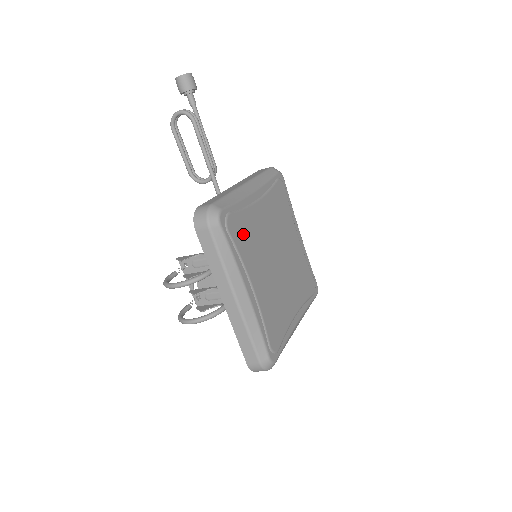
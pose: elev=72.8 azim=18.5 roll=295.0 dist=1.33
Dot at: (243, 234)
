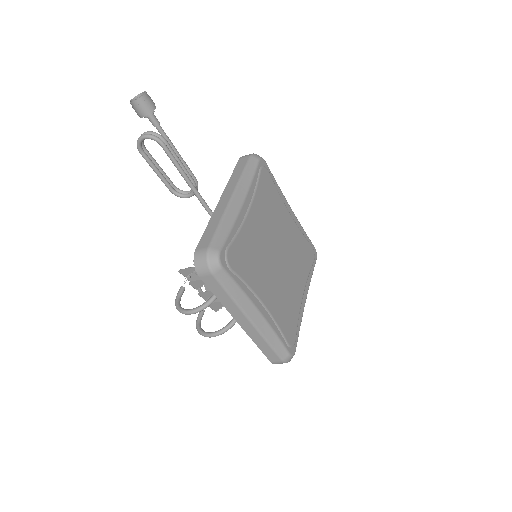
Dot at: (244, 259)
